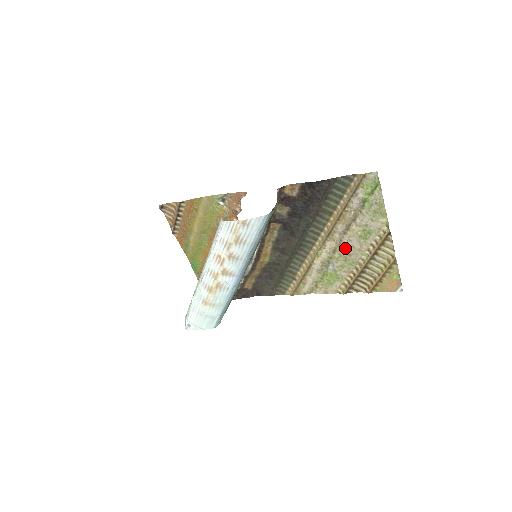
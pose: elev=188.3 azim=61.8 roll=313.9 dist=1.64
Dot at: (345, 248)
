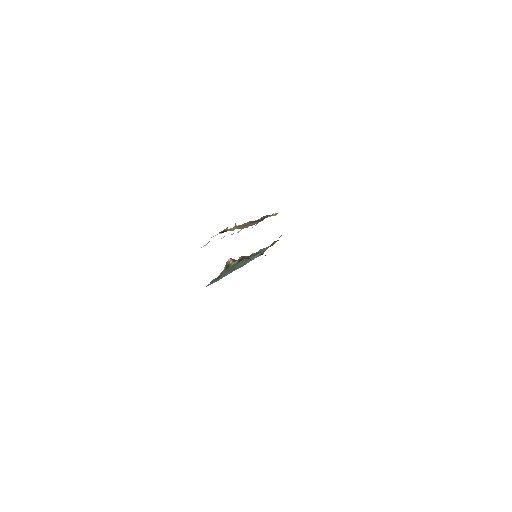
Dot at: occluded
